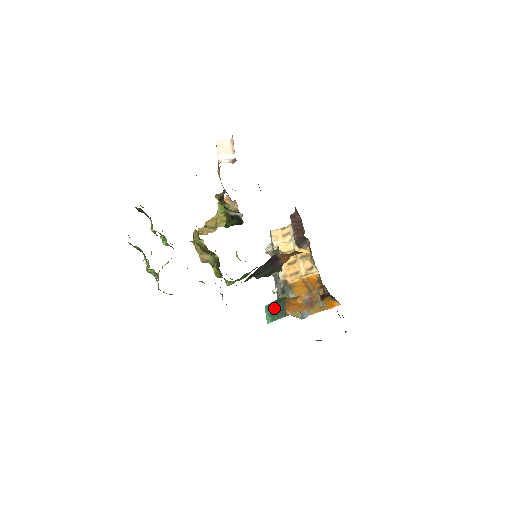
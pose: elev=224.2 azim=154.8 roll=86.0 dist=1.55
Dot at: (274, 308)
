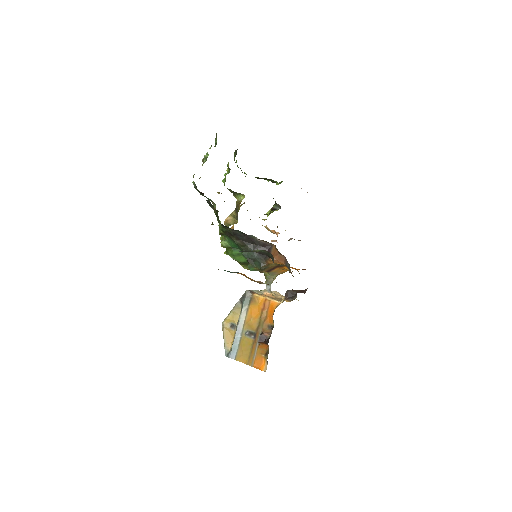
Dot at: (230, 272)
